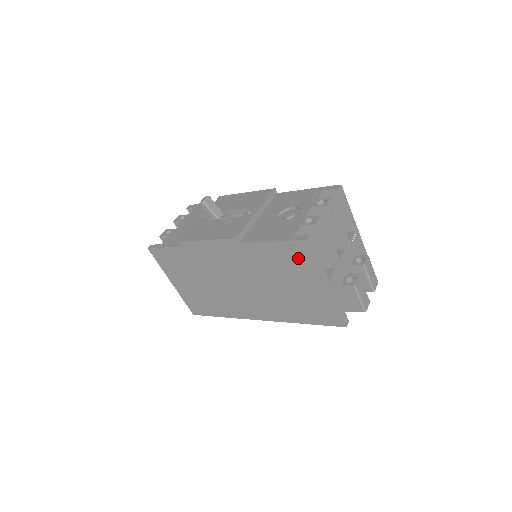
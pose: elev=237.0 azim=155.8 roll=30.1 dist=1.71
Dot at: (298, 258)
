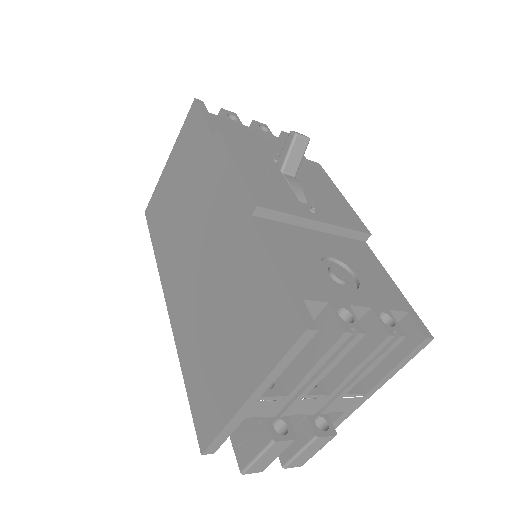
Dot at: (270, 326)
